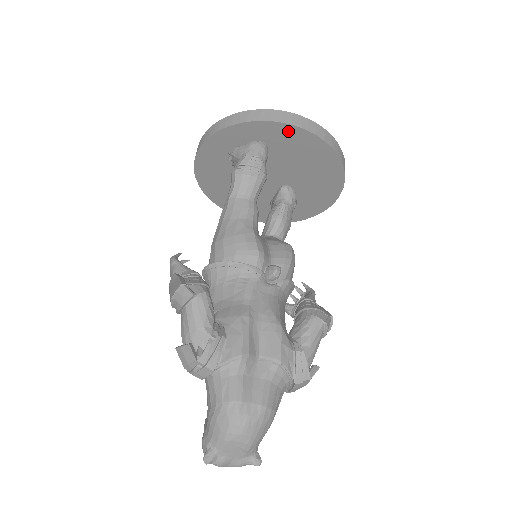
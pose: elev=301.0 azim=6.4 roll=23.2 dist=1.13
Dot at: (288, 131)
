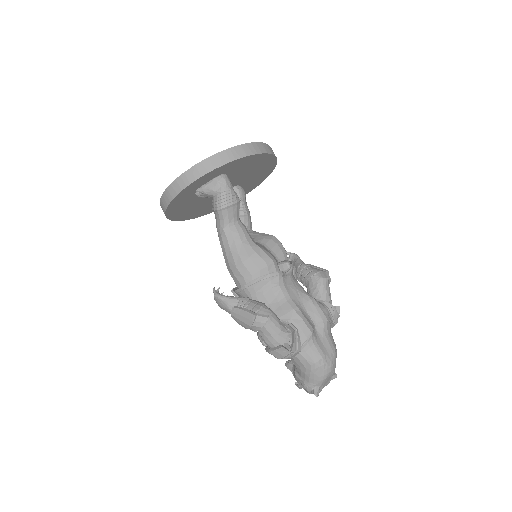
Dot at: (243, 160)
